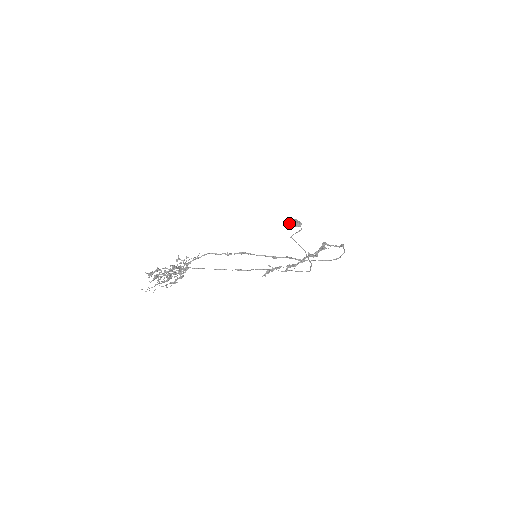
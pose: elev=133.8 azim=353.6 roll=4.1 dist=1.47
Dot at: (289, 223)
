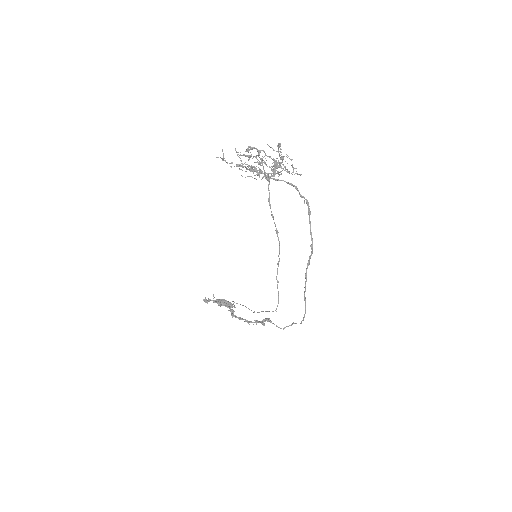
Dot at: (221, 300)
